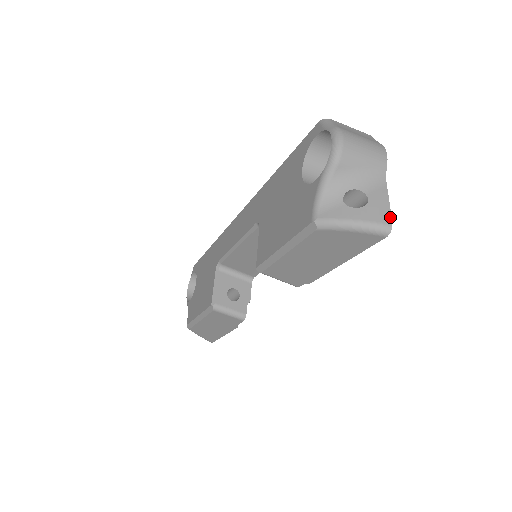
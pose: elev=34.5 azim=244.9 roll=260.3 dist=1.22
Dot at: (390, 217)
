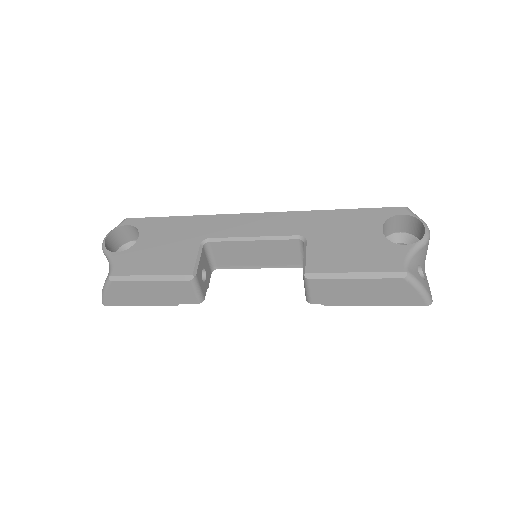
Dot at: (431, 295)
